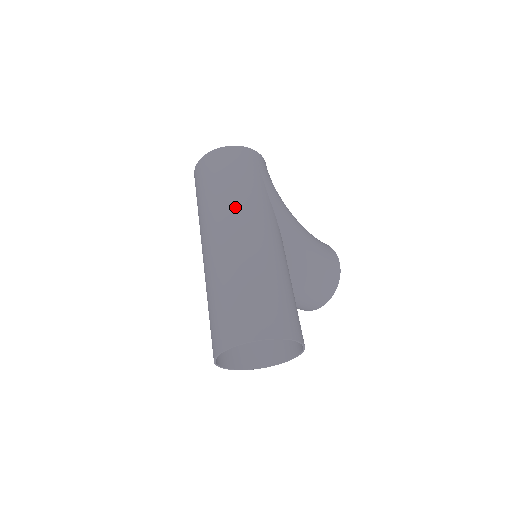
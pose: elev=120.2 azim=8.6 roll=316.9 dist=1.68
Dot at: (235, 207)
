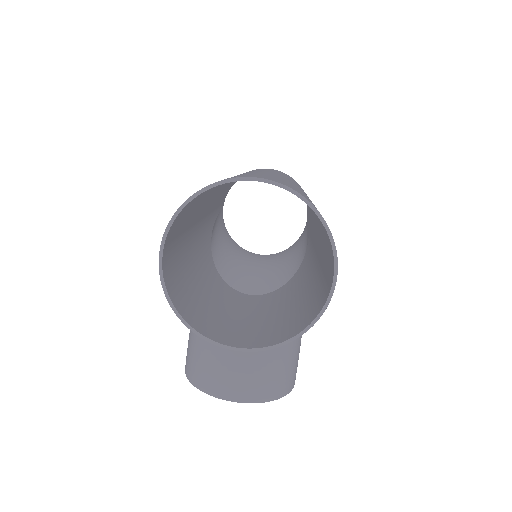
Dot at: occluded
